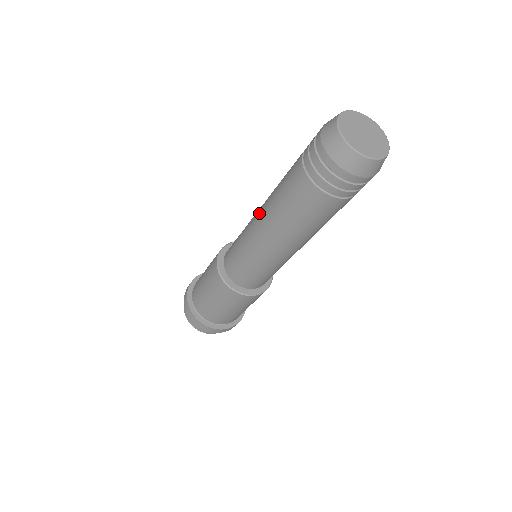
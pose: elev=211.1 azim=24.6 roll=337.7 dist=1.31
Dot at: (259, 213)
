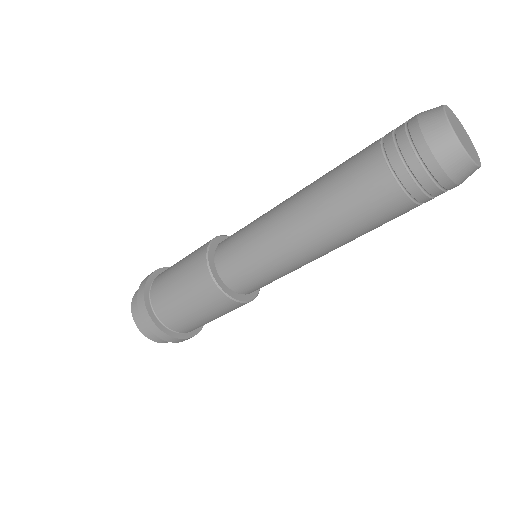
Dot at: (292, 206)
